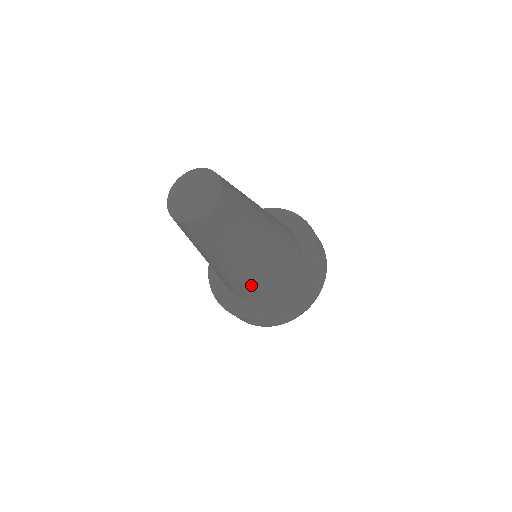
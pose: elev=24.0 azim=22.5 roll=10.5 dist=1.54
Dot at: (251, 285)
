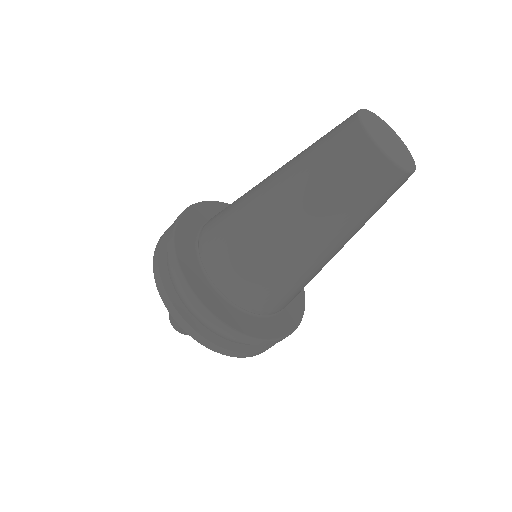
Dot at: occluded
